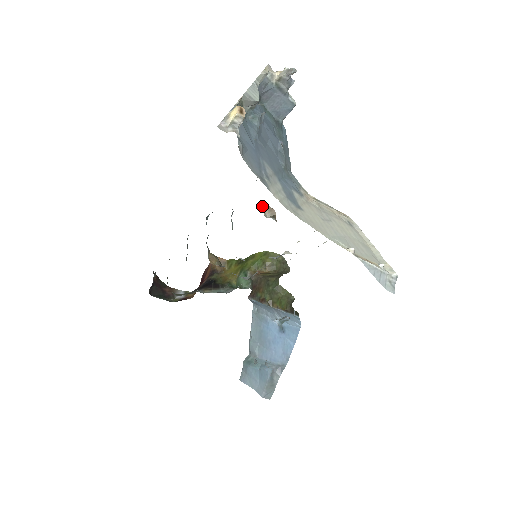
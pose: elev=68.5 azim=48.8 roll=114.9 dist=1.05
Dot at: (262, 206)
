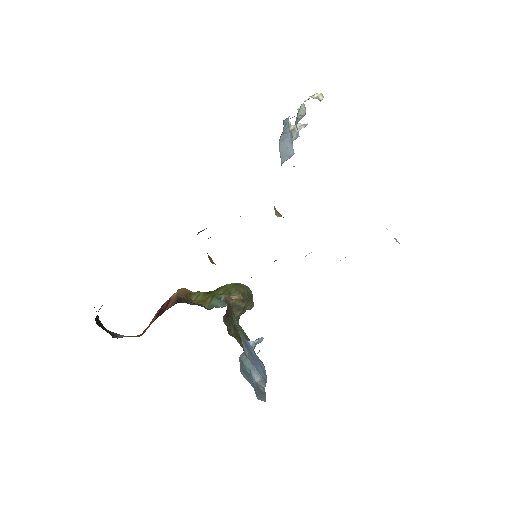
Dot at: (274, 207)
